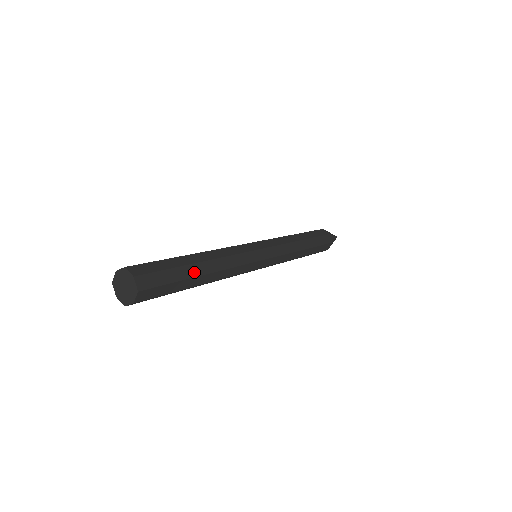
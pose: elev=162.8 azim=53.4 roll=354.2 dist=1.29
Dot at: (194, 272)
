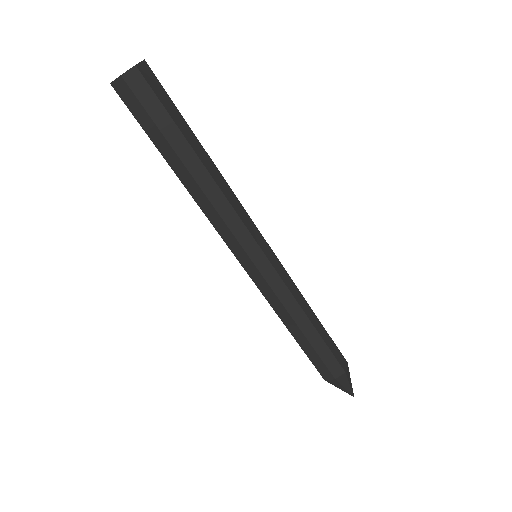
Dot at: (192, 142)
